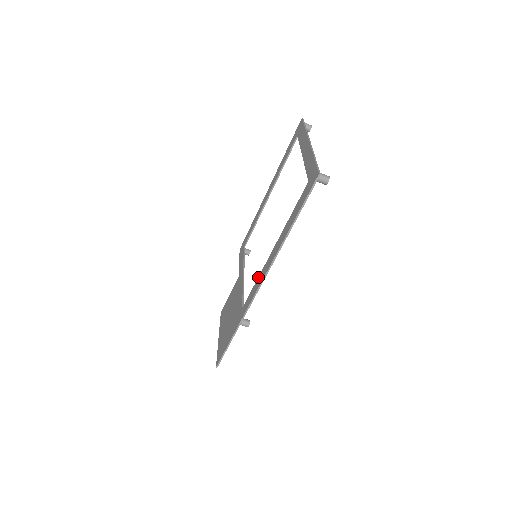
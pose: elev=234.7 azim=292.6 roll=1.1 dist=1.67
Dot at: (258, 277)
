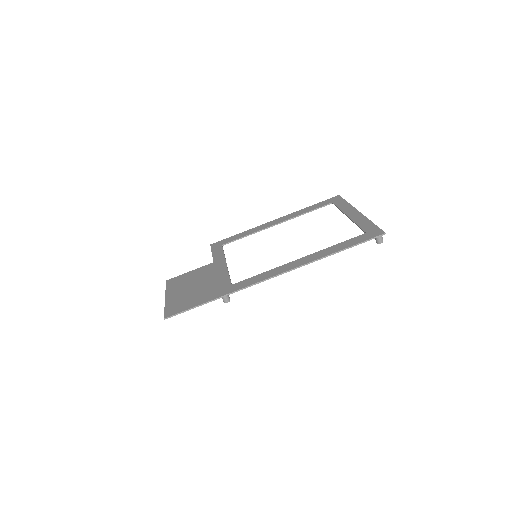
Dot at: (270, 270)
